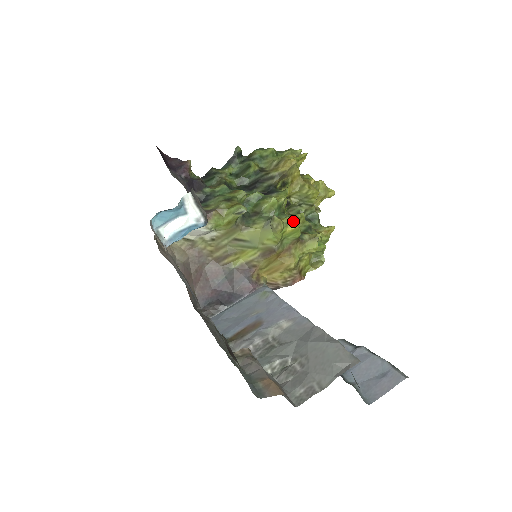
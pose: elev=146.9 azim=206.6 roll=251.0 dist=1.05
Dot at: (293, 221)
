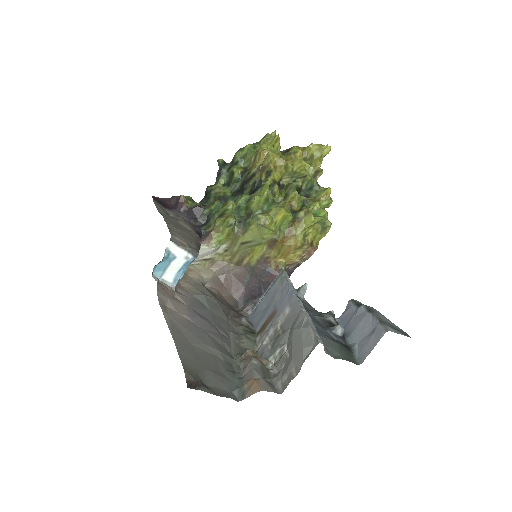
Dot at: (278, 210)
